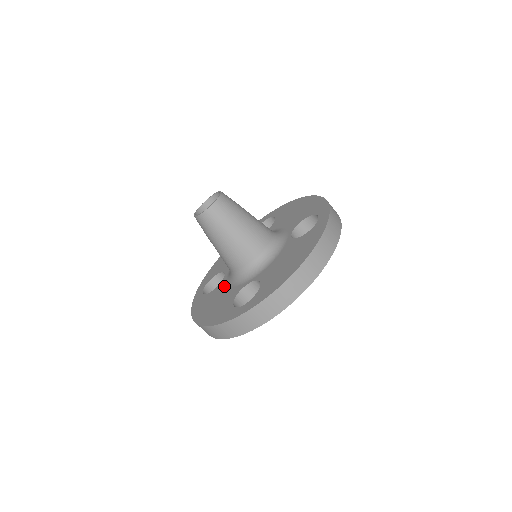
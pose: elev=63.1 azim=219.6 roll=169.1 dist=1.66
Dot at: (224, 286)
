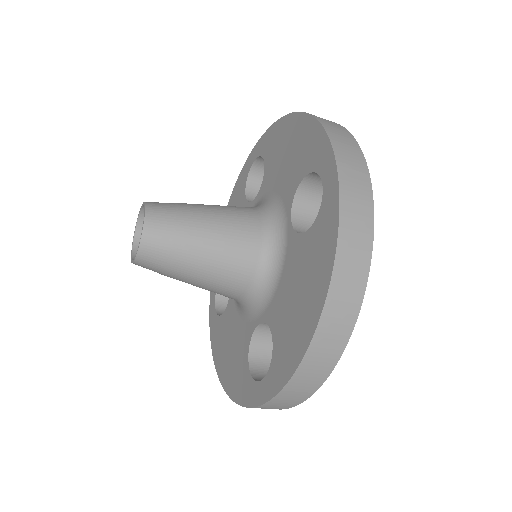
Dot at: (233, 311)
